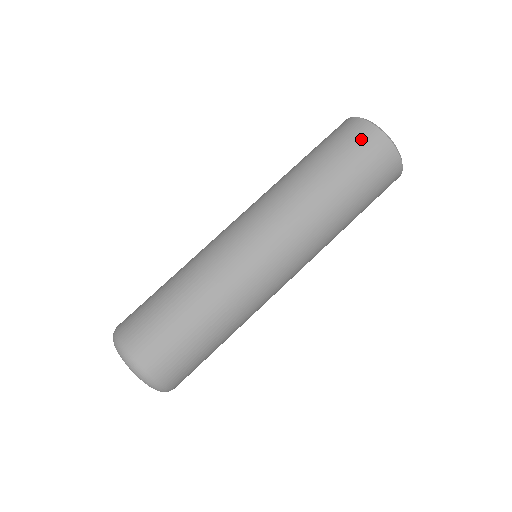
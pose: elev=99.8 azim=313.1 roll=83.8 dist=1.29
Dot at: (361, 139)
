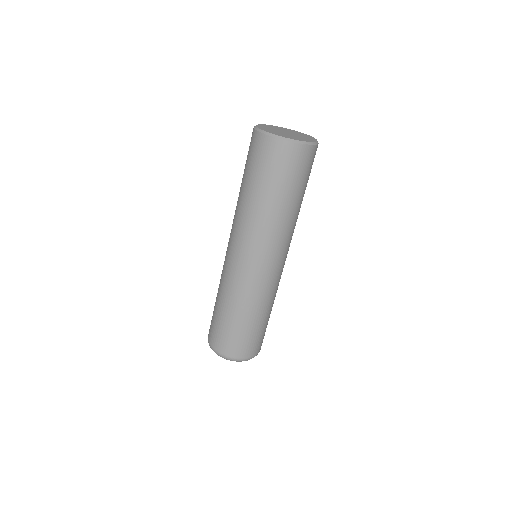
Dot at: (252, 147)
